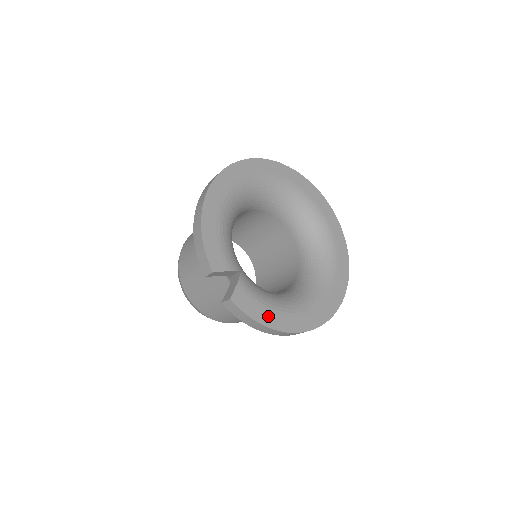
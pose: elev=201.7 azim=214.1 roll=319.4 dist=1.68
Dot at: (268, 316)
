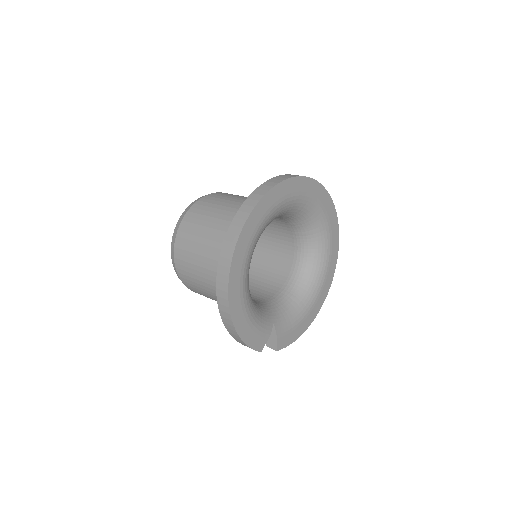
Dot at: (300, 329)
